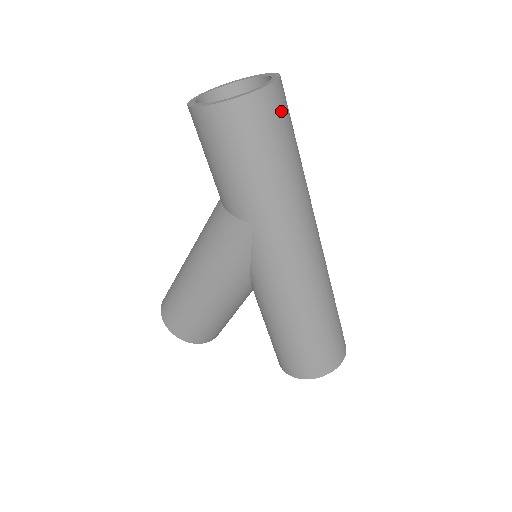
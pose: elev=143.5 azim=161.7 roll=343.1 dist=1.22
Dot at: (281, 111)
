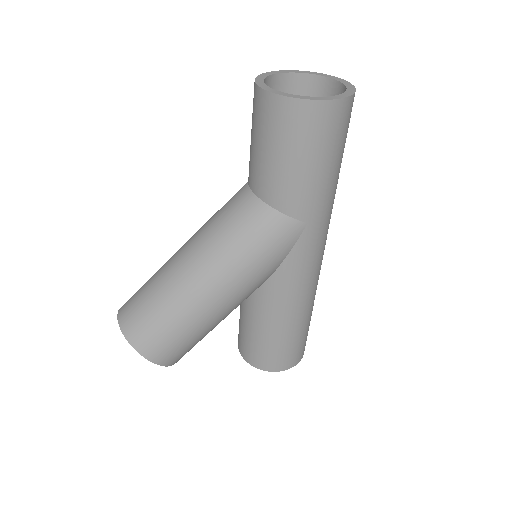
Dot at: occluded
